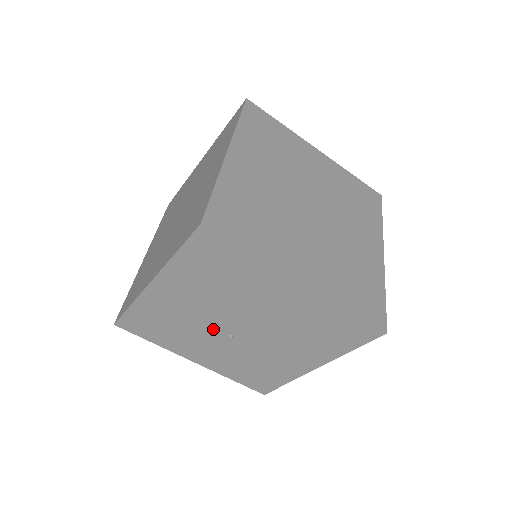
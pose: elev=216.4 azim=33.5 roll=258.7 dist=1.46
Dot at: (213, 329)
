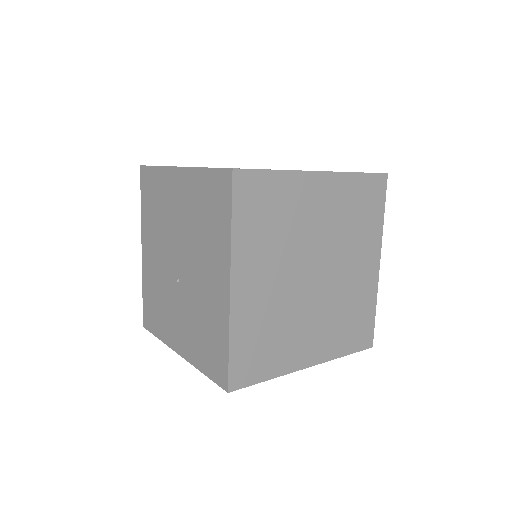
Dot at: (171, 281)
